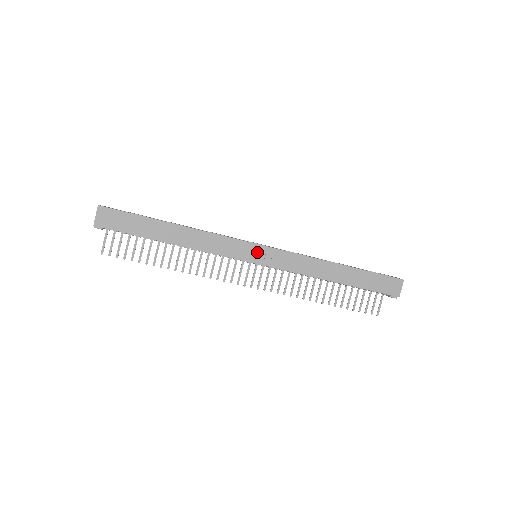
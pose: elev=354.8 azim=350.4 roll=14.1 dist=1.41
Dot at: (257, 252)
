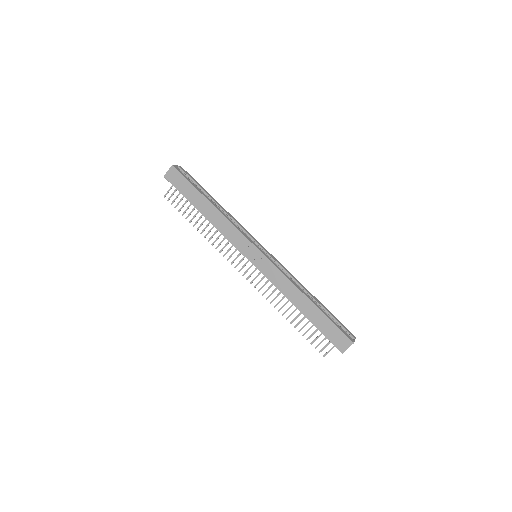
Dot at: (254, 253)
